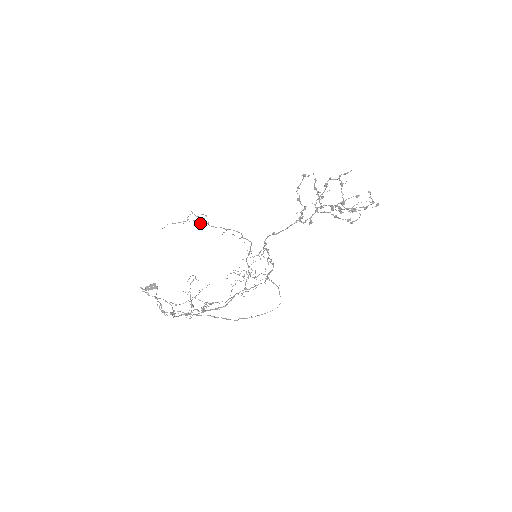
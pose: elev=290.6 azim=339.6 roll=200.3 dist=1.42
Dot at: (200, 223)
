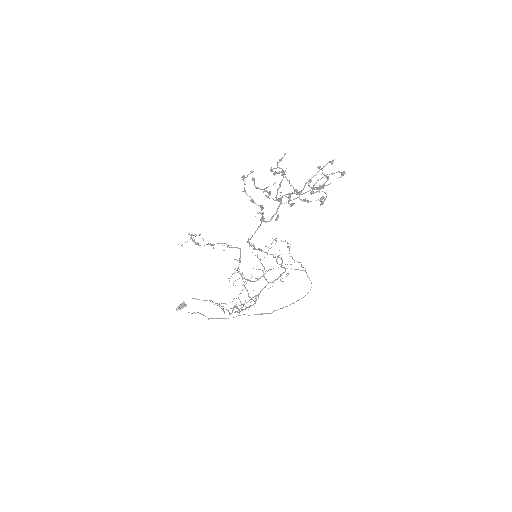
Dot at: occluded
